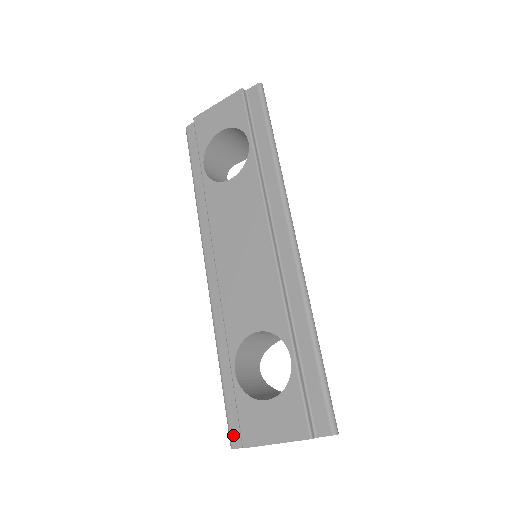
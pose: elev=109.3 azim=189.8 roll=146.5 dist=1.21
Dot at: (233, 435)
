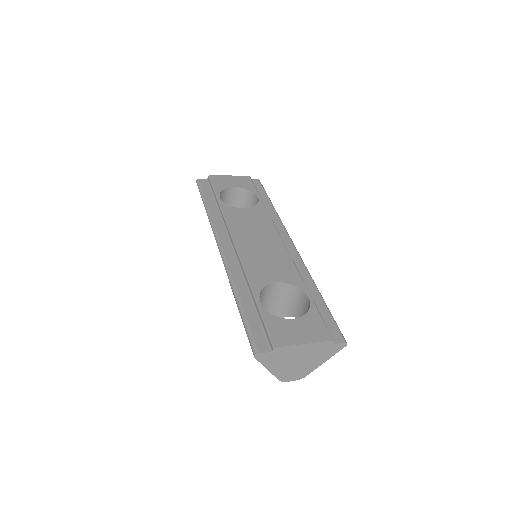
Dot at: (258, 344)
